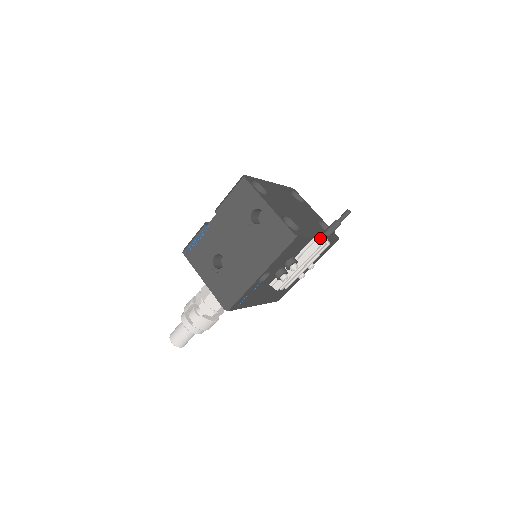
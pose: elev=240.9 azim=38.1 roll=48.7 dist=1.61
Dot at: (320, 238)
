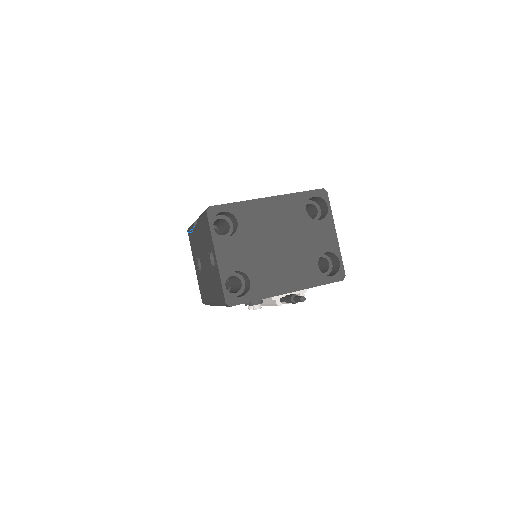
Dot at: (280, 299)
